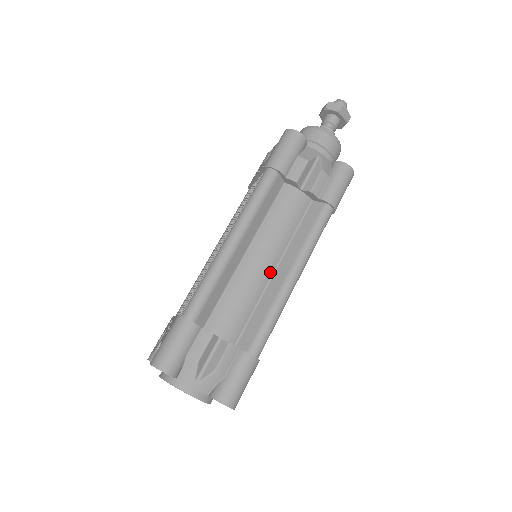
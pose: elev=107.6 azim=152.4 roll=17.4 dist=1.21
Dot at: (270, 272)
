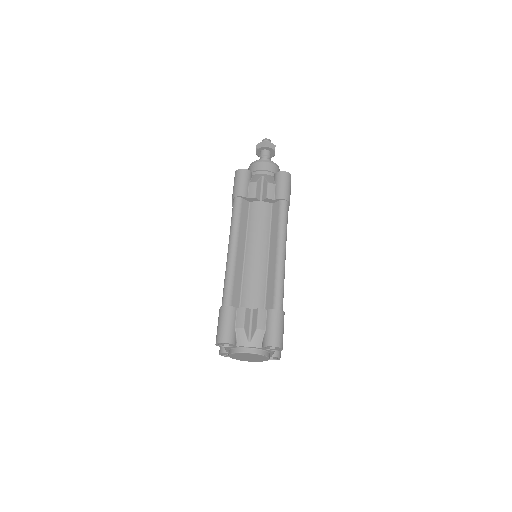
Dot at: (266, 257)
